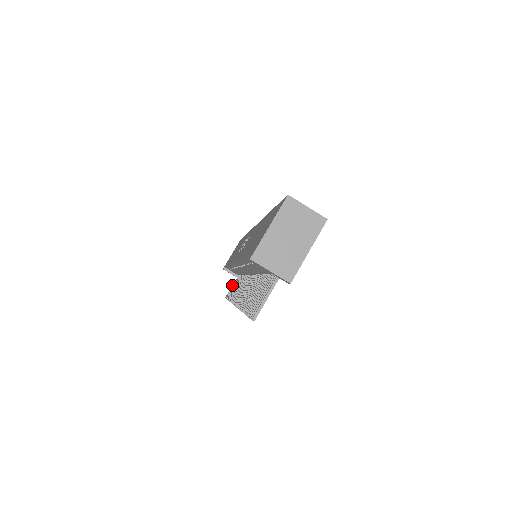
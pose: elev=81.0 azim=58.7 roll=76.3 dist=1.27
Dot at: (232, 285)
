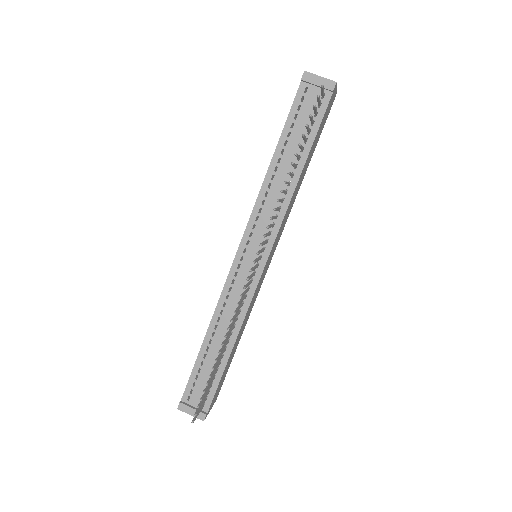
Dot at: occluded
